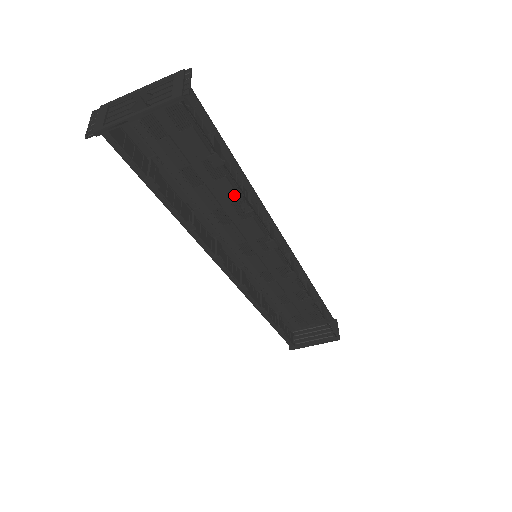
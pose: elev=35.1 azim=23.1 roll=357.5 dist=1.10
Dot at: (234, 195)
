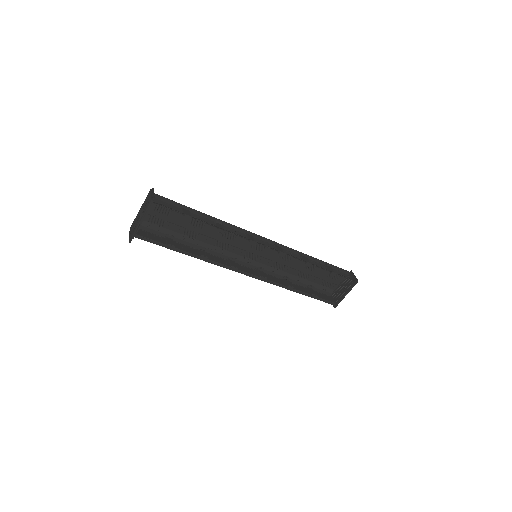
Dot at: occluded
